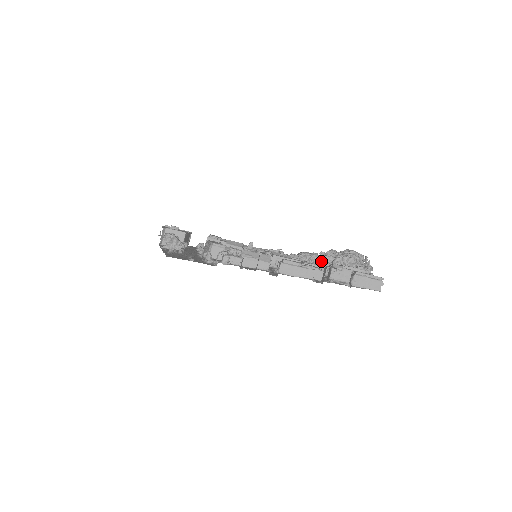
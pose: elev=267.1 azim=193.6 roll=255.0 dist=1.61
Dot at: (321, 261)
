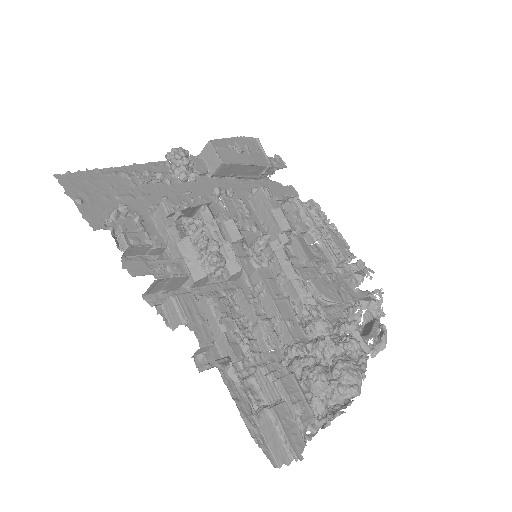
Dot at: occluded
